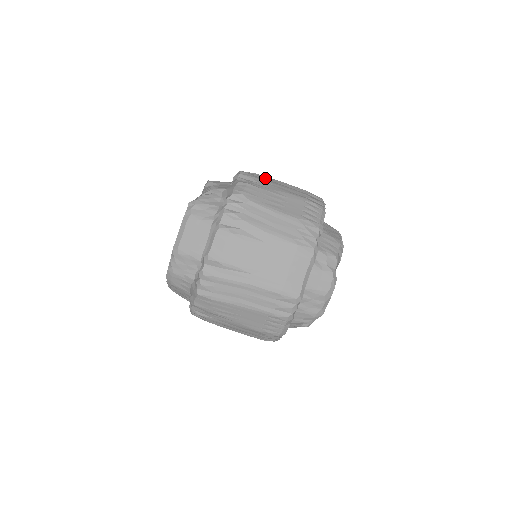
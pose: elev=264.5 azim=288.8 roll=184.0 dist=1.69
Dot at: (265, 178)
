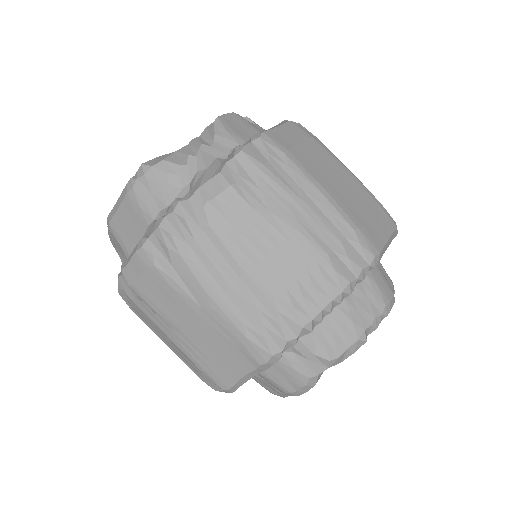
Dot at: (290, 172)
